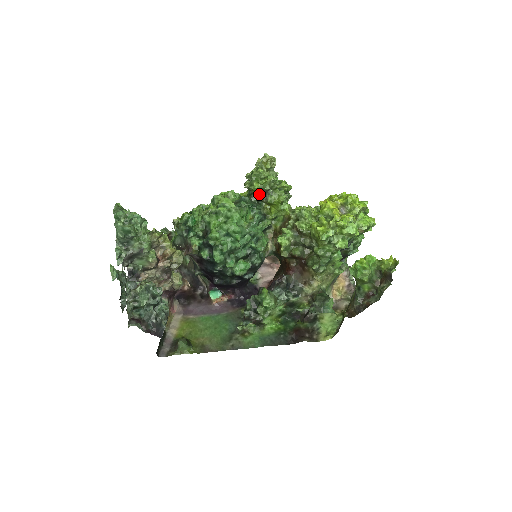
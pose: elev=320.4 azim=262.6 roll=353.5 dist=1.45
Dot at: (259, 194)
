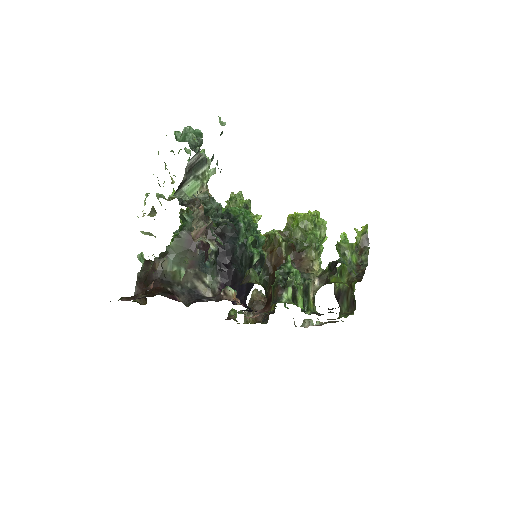
Dot at: (245, 206)
